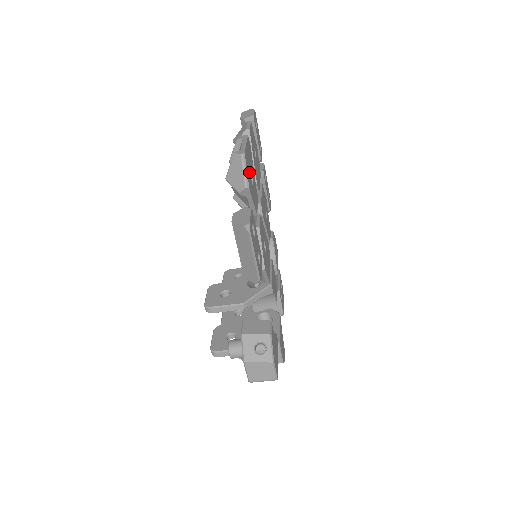
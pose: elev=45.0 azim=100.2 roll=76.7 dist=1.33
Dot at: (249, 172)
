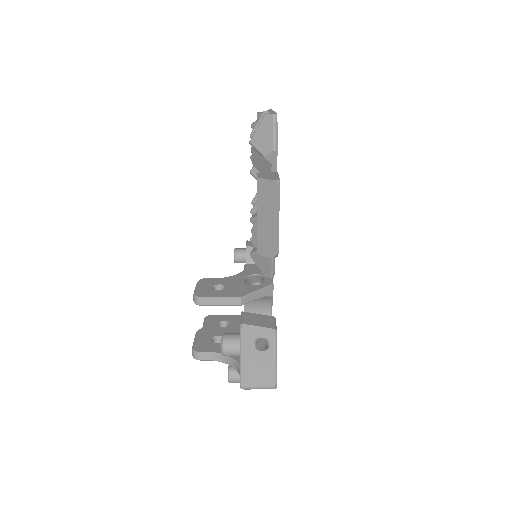
Dot at: occluded
